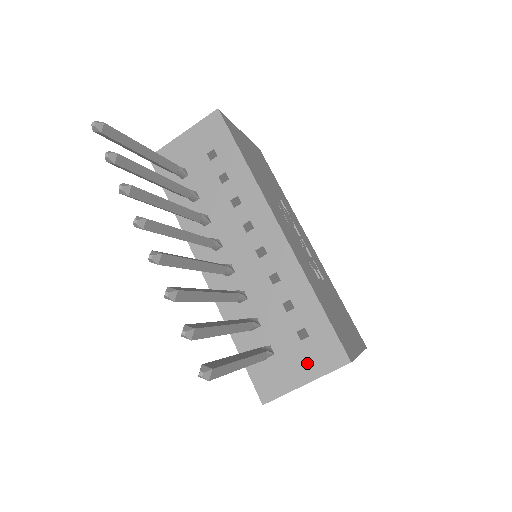
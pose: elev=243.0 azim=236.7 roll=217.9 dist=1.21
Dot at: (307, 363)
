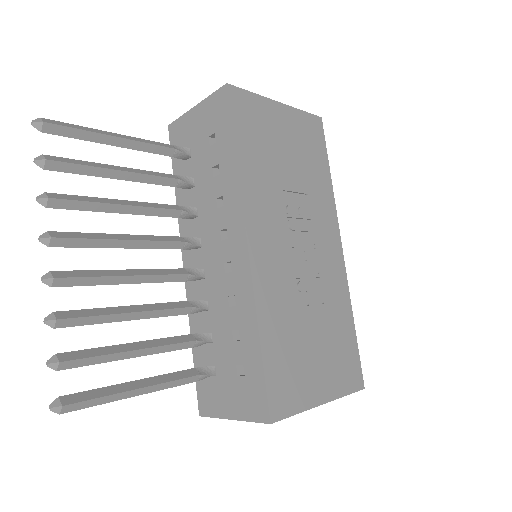
Dot at: (237, 401)
